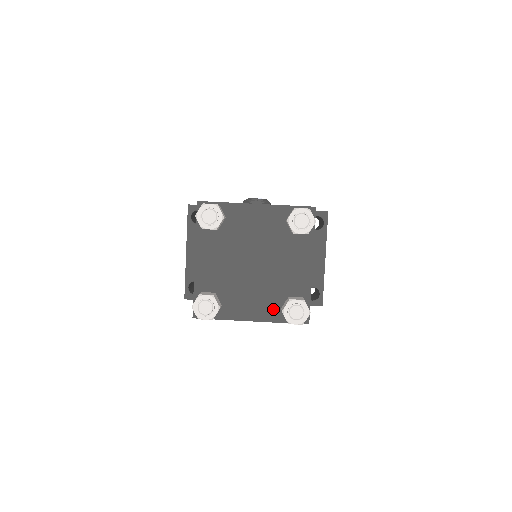
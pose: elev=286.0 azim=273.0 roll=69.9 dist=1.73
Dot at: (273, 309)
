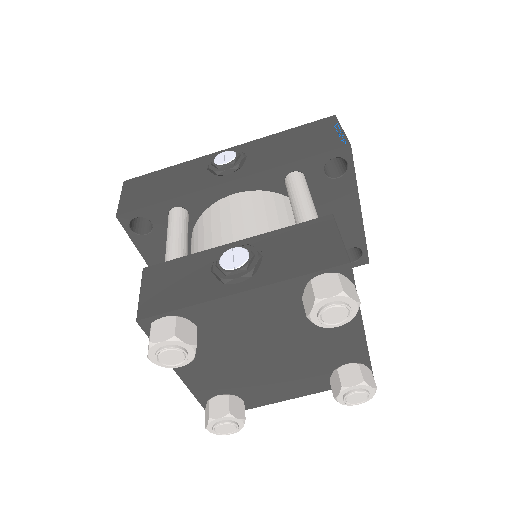
Dot at: (317, 382)
